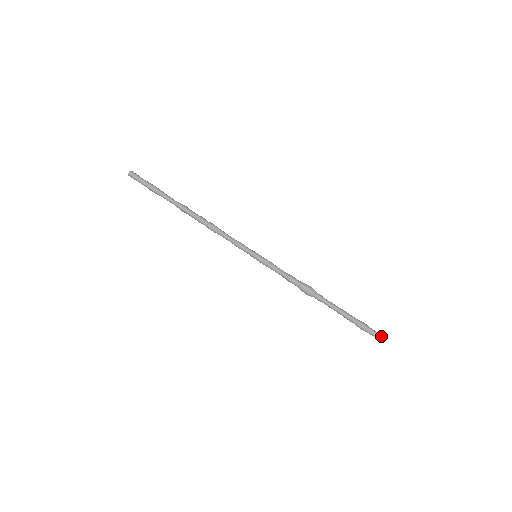
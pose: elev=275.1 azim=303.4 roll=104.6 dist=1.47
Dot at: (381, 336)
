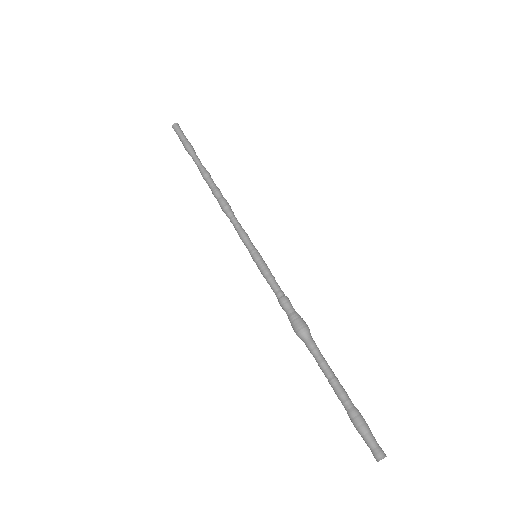
Dot at: (382, 454)
